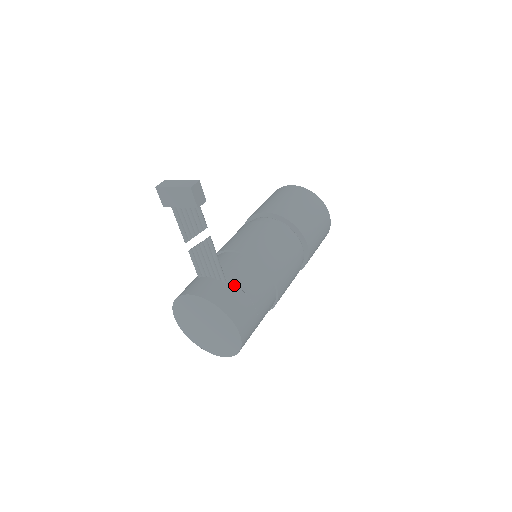
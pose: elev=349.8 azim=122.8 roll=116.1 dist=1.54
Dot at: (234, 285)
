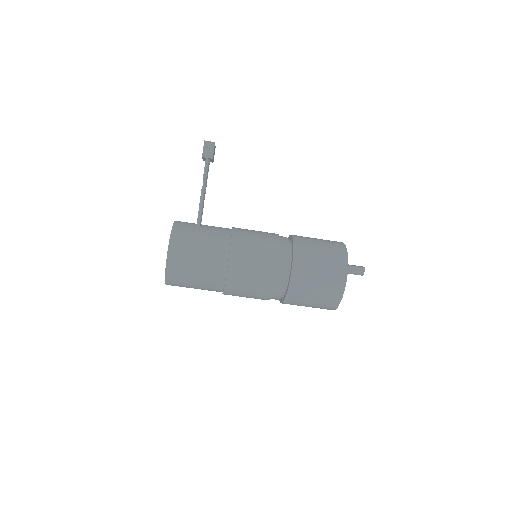
Dot at: (198, 232)
